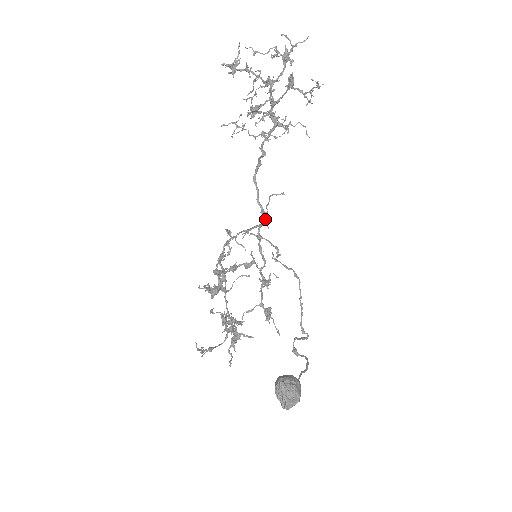
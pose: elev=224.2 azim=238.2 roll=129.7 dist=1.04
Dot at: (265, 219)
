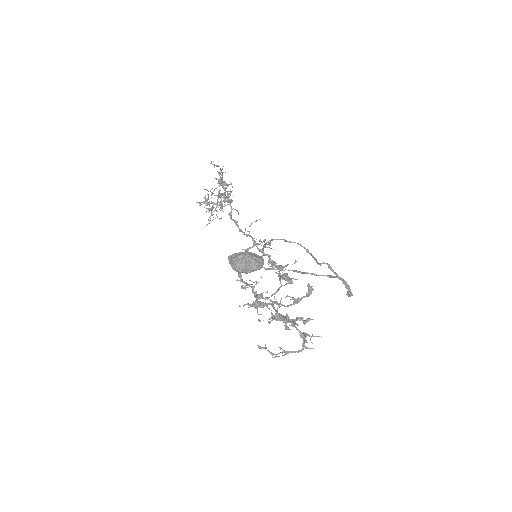
Dot at: (251, 237)
